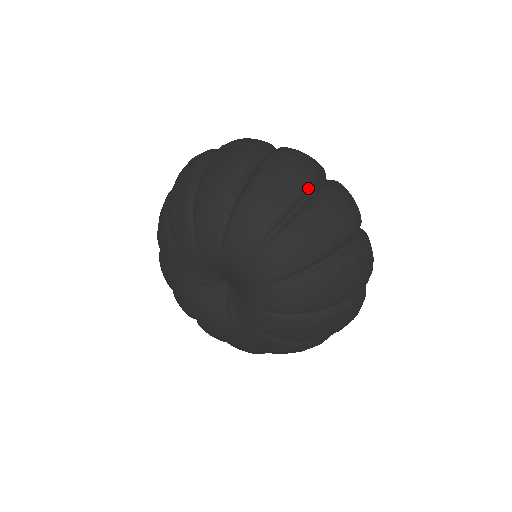
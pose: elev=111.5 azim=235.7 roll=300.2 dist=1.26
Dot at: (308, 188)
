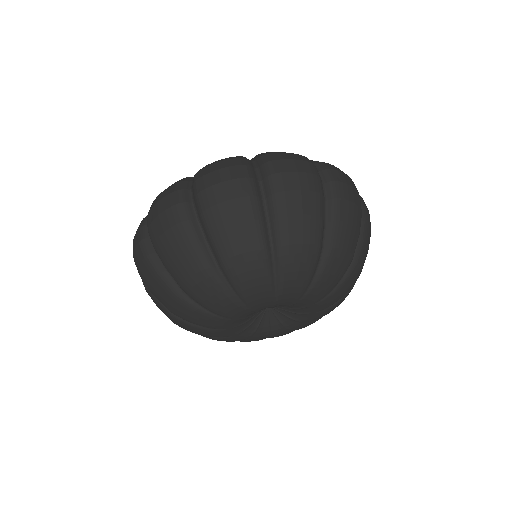
Dot at: (258, 198)
